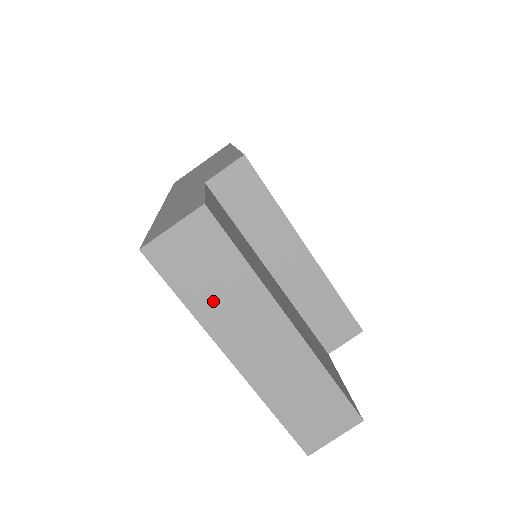
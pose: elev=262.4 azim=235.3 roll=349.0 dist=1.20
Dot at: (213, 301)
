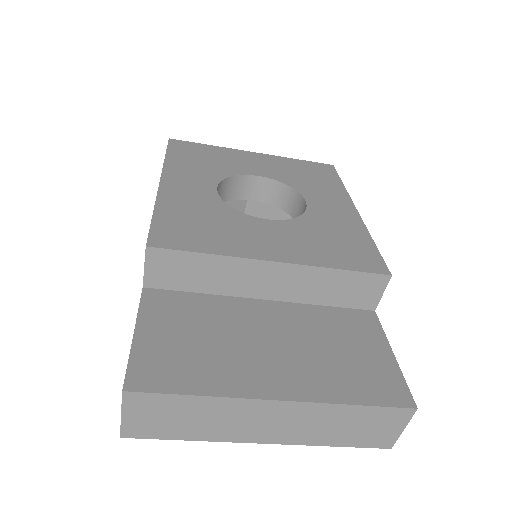
Dot at: (204, 427)
